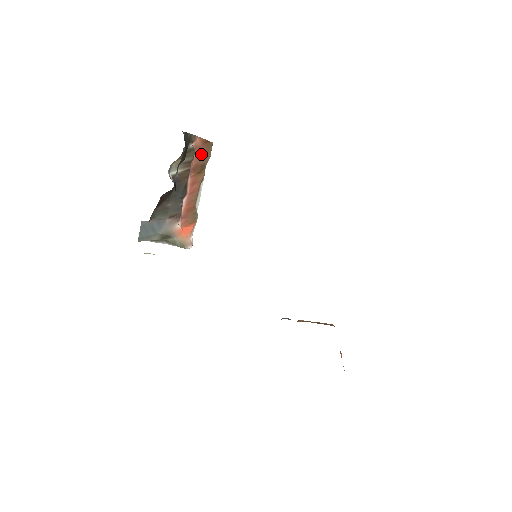
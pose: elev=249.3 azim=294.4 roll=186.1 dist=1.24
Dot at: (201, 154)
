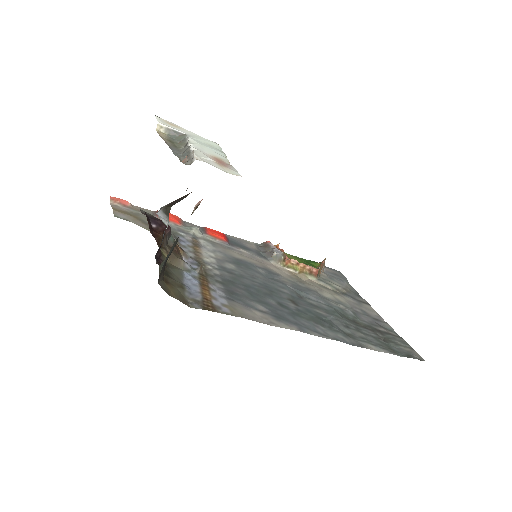
Dot at: occluded
